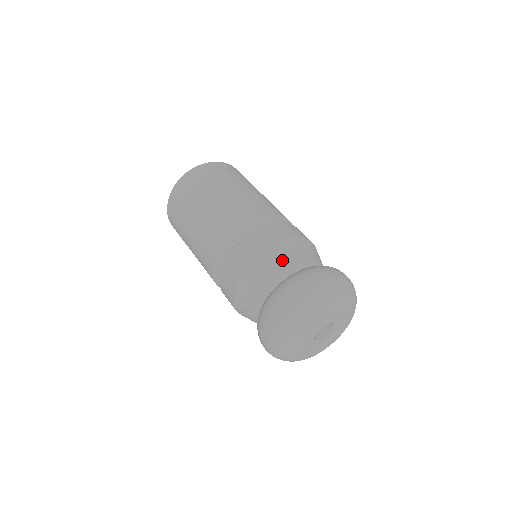
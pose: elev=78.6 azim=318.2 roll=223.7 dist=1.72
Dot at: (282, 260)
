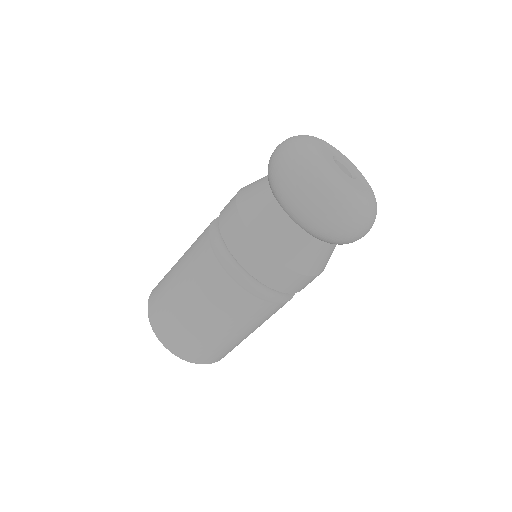
Dot at: (253, 184)
